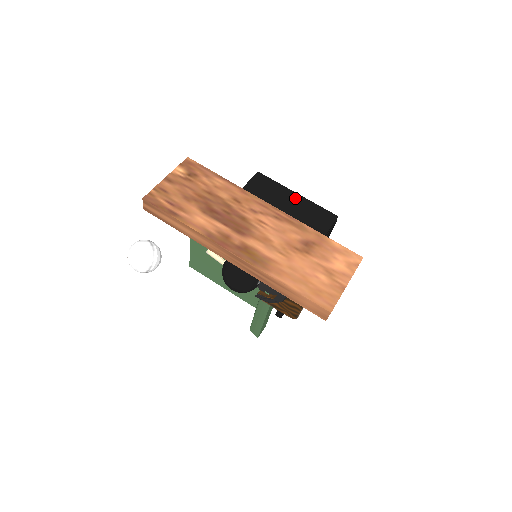
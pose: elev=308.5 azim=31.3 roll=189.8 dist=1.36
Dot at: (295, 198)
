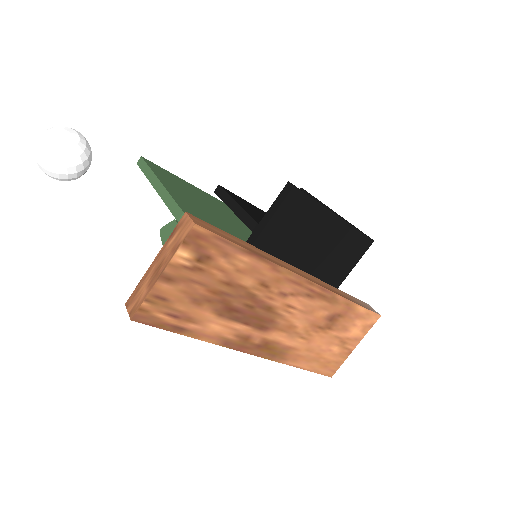
Dot at: (333, 225)
